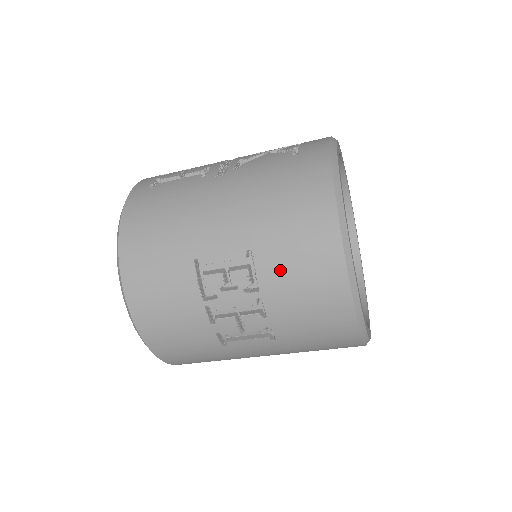
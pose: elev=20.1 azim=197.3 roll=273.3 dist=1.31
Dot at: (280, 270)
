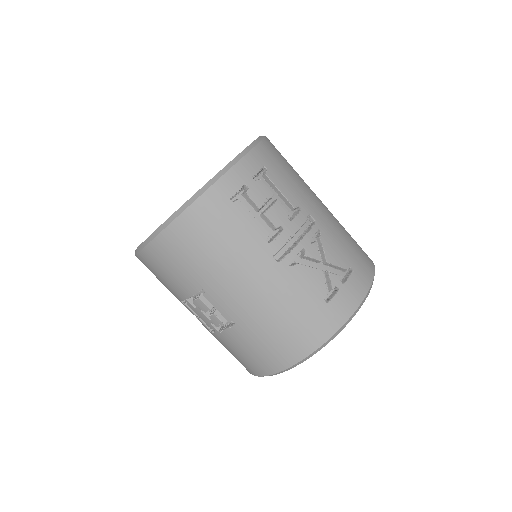
Dot at: (238, 343)
